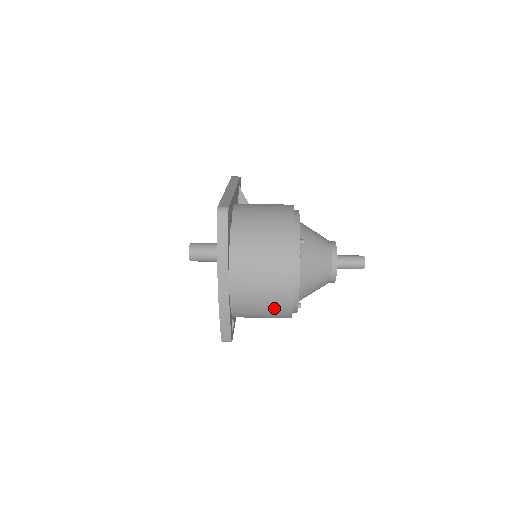
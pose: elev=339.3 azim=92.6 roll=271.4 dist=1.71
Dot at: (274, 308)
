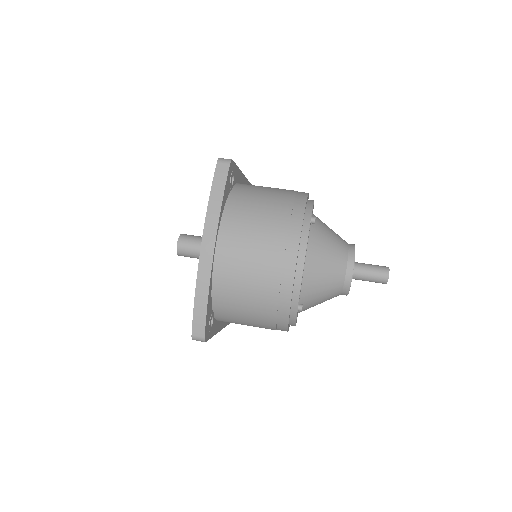
Dot at: (267, 295)
